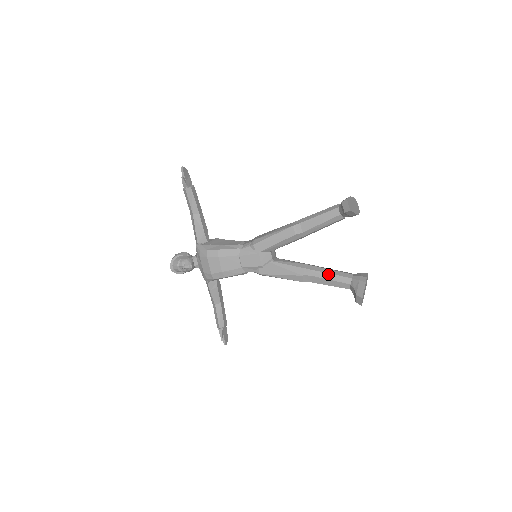
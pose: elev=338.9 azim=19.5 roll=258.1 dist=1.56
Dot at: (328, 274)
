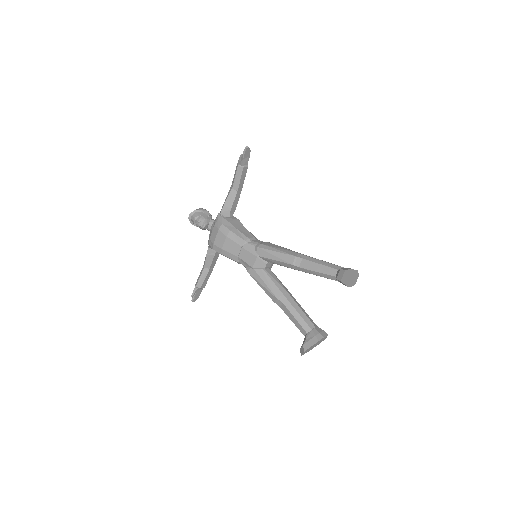
Dot at: (297, 312)
